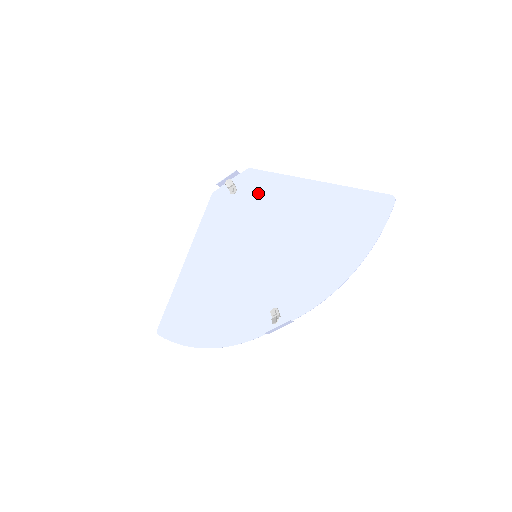
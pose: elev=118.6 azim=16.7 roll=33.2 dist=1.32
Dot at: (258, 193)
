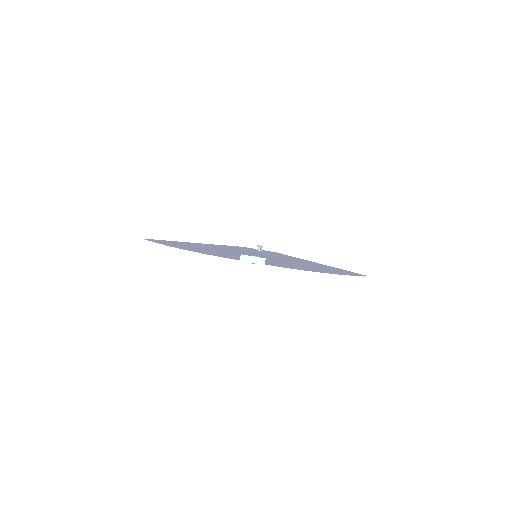
Dot at: (276, 254)
